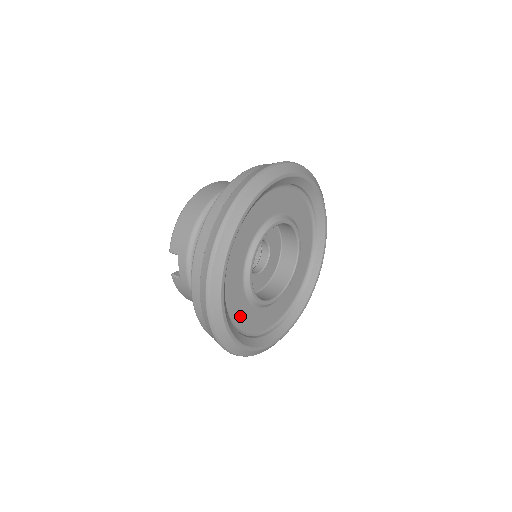
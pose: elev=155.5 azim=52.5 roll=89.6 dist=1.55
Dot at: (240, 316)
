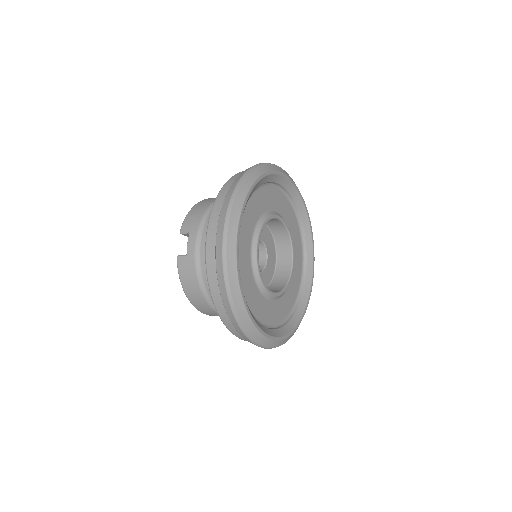
Dot at: (245, 283)
